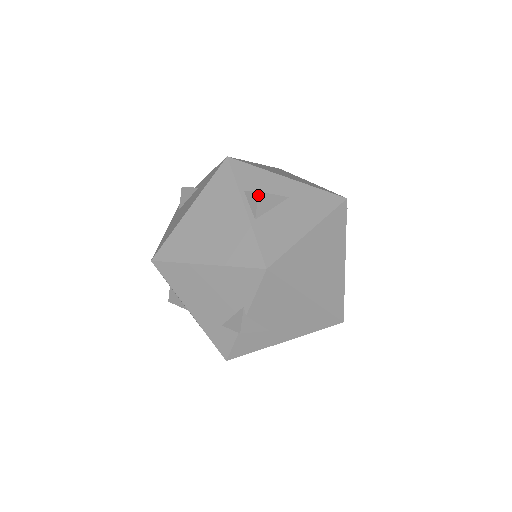
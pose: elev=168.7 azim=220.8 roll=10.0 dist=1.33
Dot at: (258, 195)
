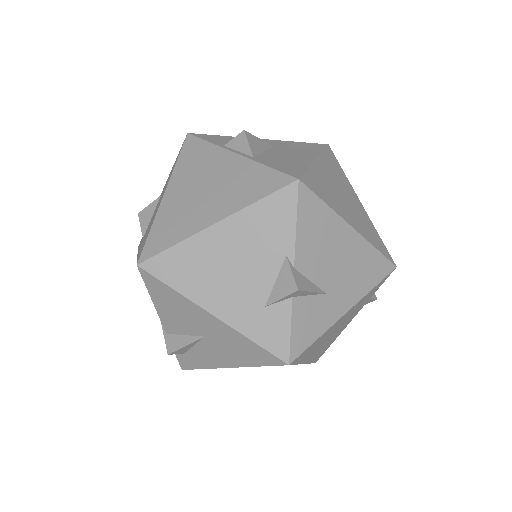
Dot at: (245, 133)
